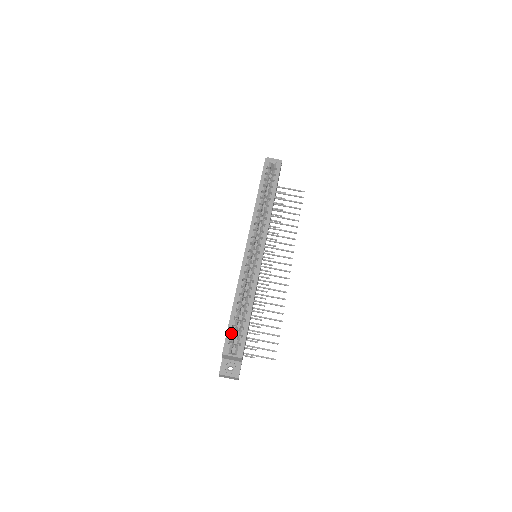
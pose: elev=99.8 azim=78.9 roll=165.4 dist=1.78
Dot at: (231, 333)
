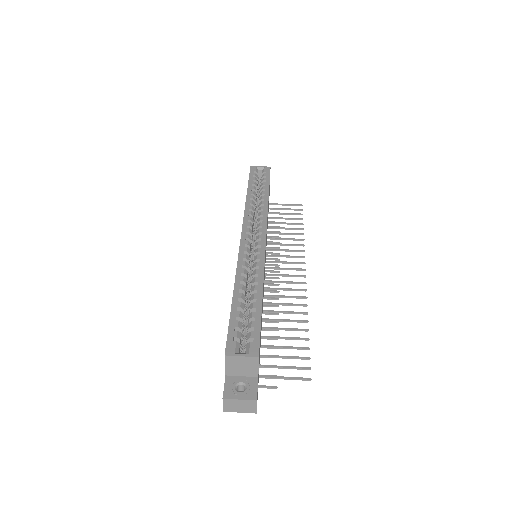
Dot at: (235, 330)
